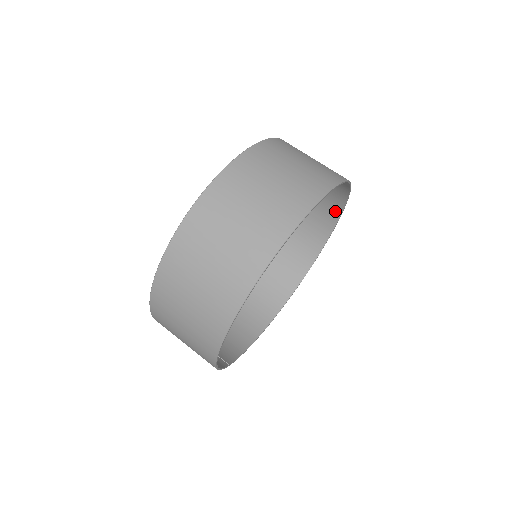
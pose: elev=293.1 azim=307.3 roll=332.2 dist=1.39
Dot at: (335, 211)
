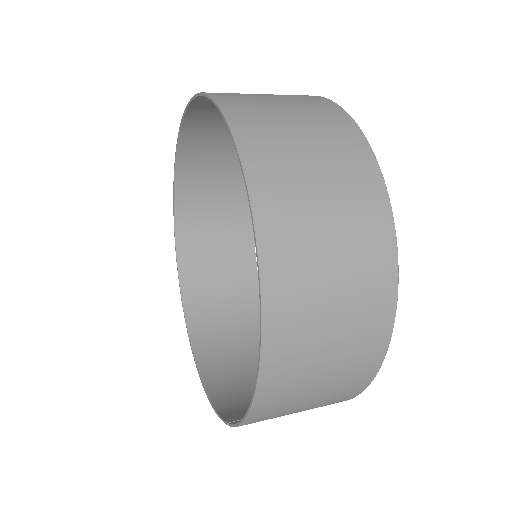
Dot at: occluded
